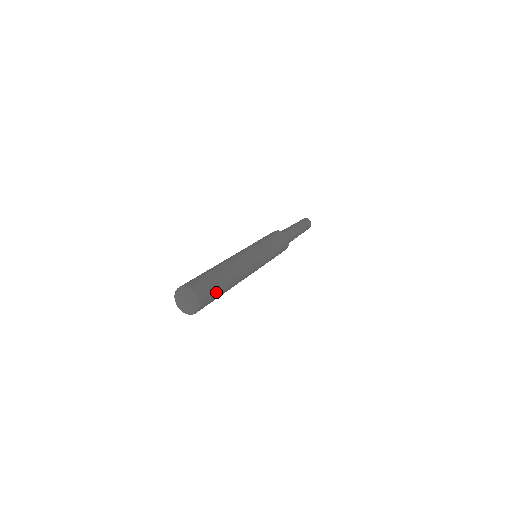
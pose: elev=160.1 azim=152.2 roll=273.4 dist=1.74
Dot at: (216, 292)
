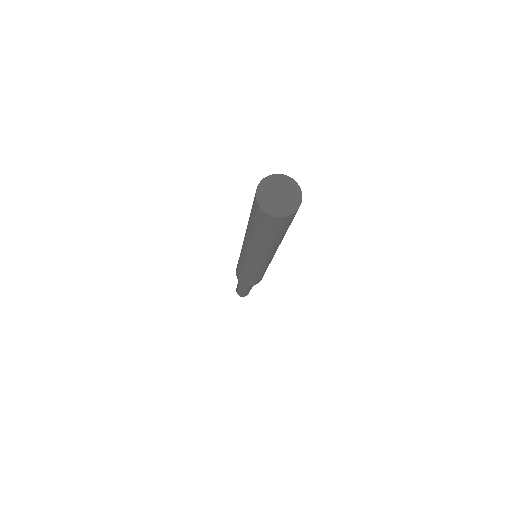
Dot at: (289, 225)
